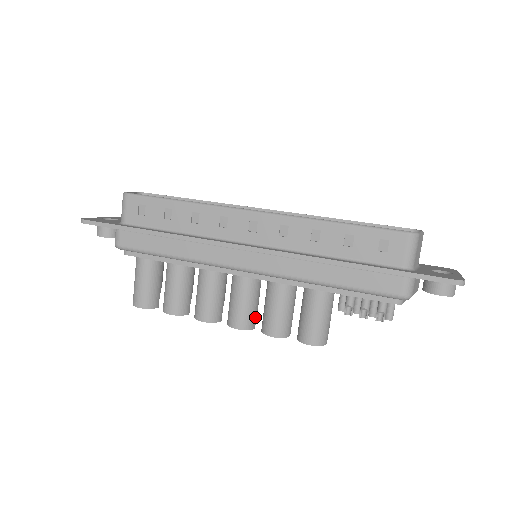
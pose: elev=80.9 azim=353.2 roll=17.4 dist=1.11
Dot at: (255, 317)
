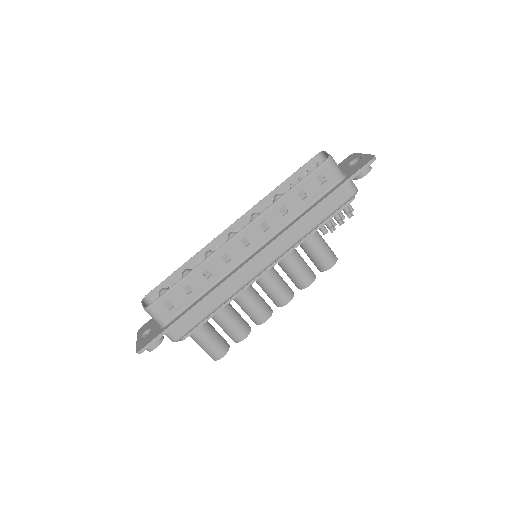
Dot at: (289, 287)
